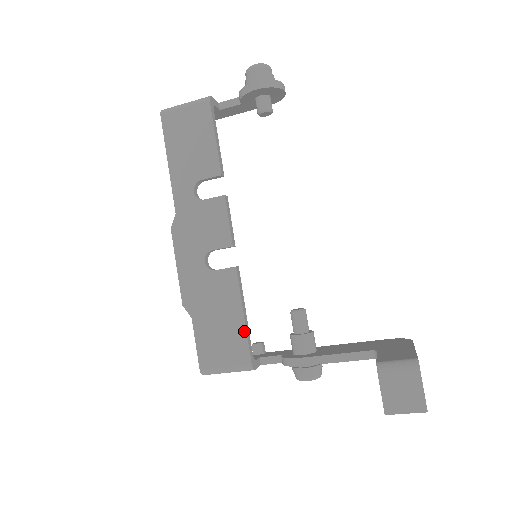
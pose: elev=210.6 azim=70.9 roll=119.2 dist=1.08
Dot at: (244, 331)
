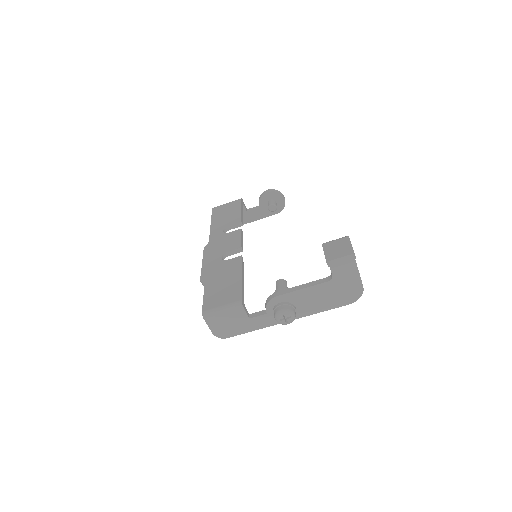
Dot at: (240, 284)
